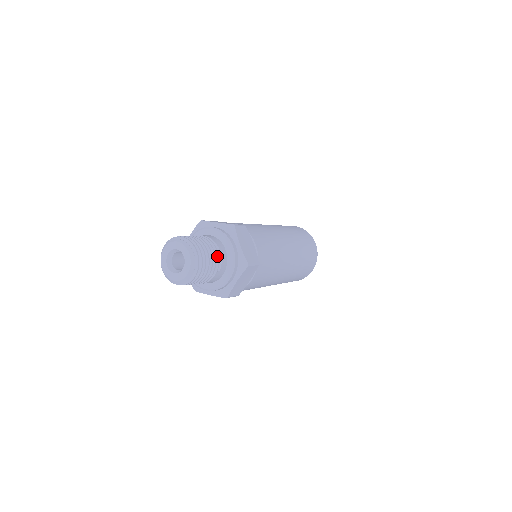
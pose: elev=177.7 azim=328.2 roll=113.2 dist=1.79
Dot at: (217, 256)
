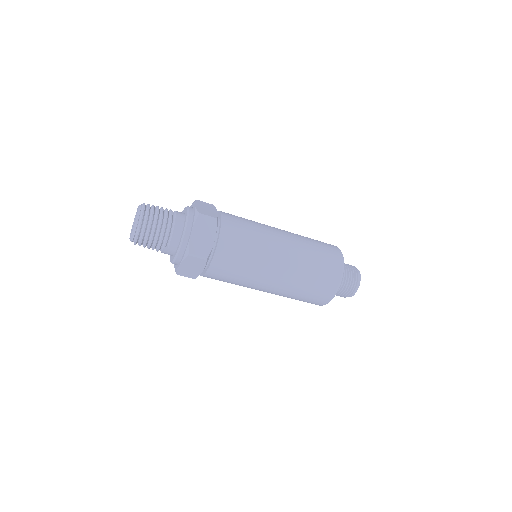
Dot at: (167, 234)
